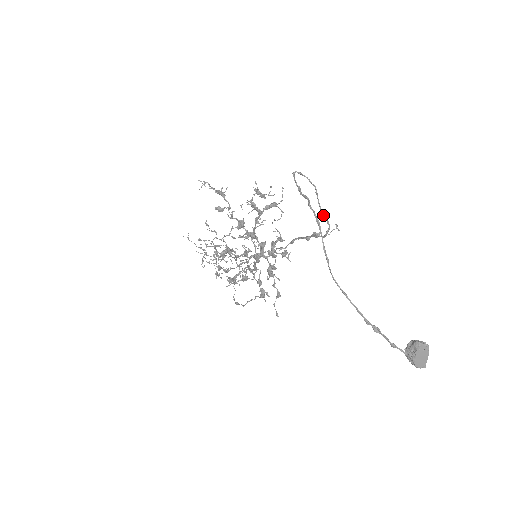
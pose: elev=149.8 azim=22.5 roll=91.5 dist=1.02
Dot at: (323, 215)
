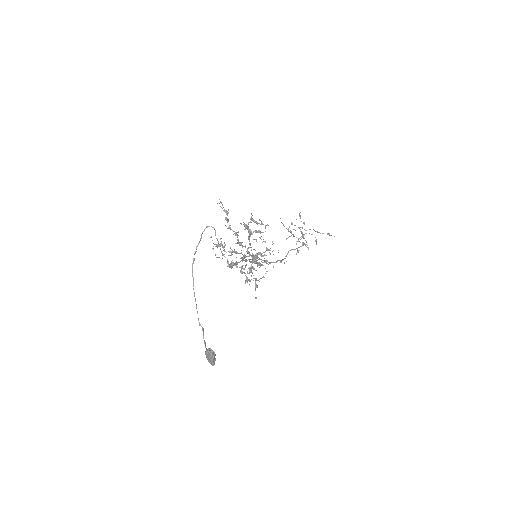
Dot at: (224, 256)
